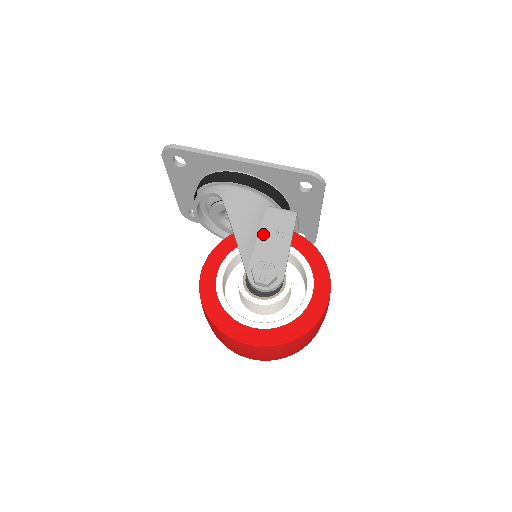
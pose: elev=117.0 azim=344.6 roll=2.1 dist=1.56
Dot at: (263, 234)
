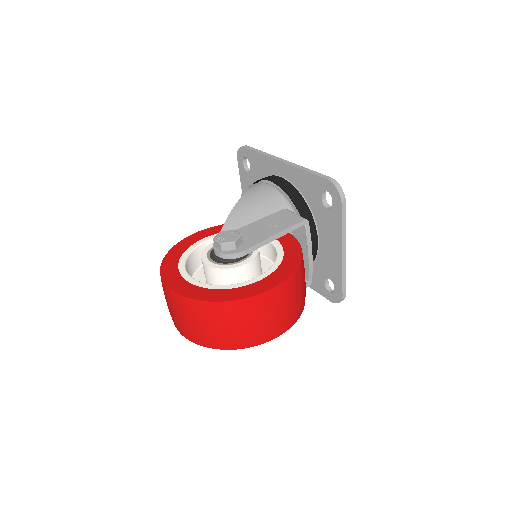
Dot at: (261, 222)
